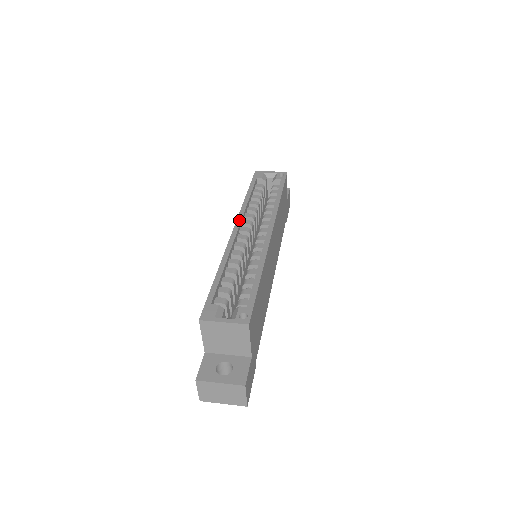
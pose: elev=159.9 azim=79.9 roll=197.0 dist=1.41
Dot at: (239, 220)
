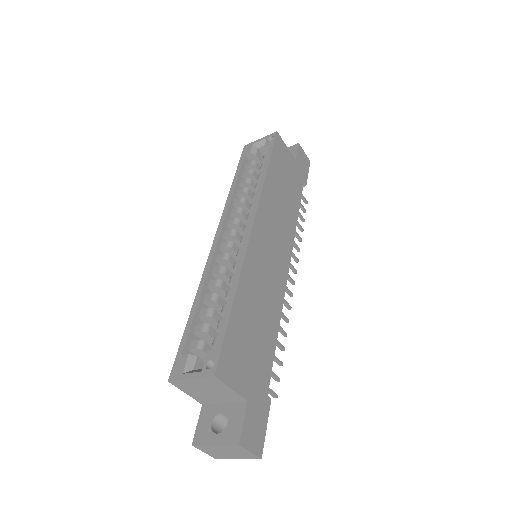
Dot at: (221, 224)
